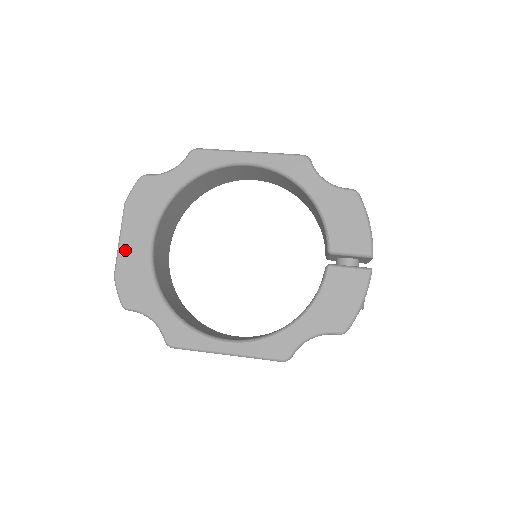
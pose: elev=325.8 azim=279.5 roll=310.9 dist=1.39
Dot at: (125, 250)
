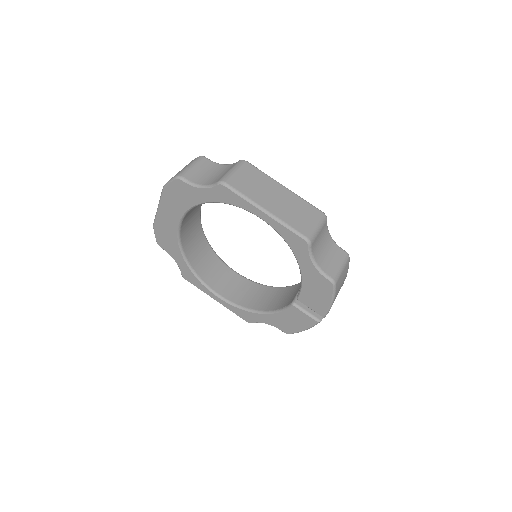
Dot at: (161, 217)
